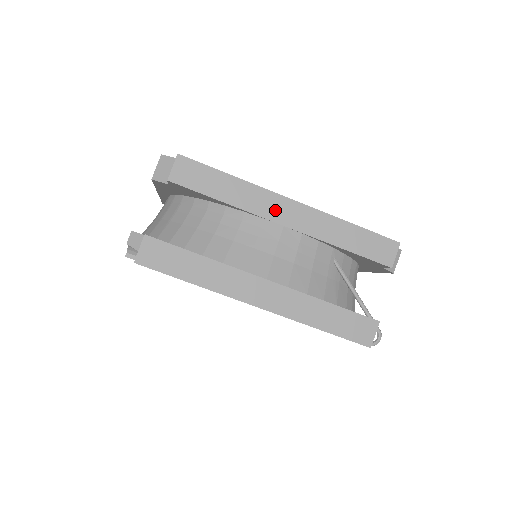
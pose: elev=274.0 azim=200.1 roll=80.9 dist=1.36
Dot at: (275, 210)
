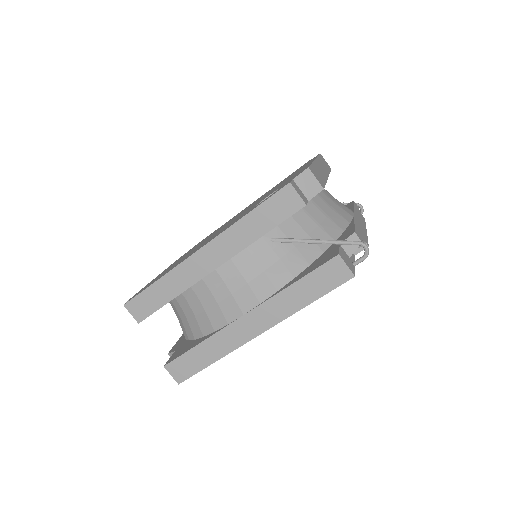
Dot at: (200, 268)
